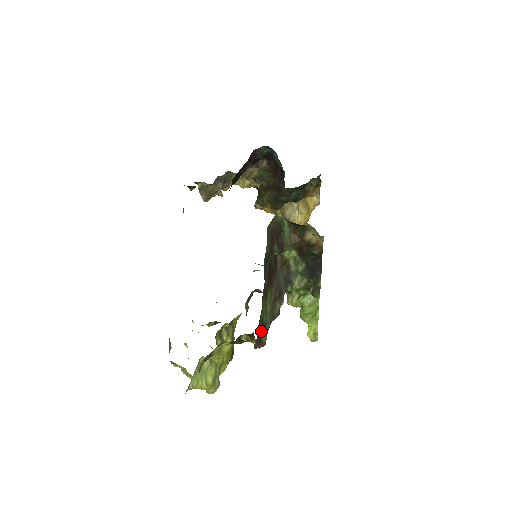
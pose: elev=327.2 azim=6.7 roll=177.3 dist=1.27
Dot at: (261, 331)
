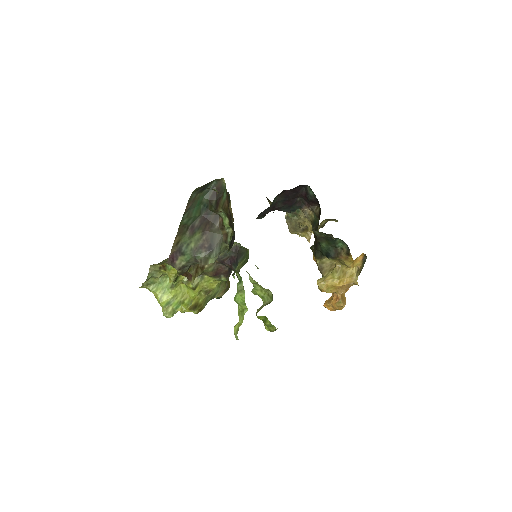
Dot at: (178, 254)
